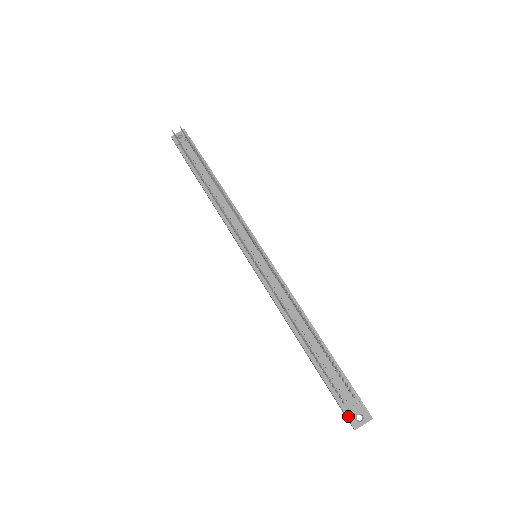
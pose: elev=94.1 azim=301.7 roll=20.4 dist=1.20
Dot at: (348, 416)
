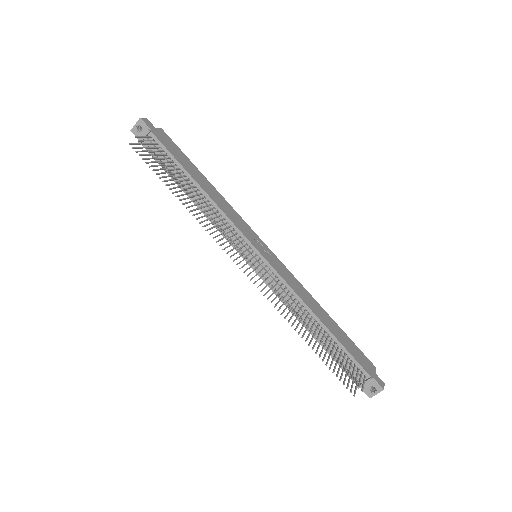
Dot at: (363, 389)
